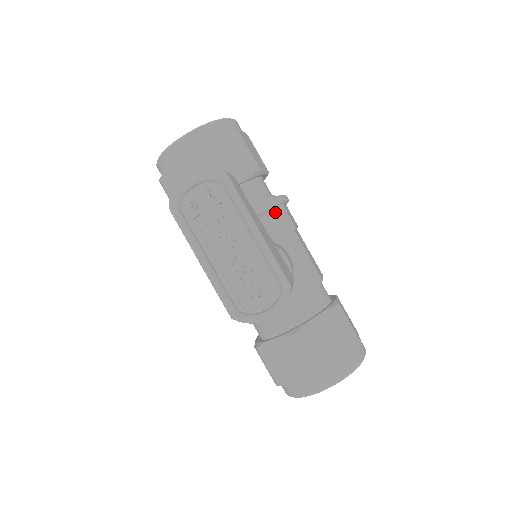
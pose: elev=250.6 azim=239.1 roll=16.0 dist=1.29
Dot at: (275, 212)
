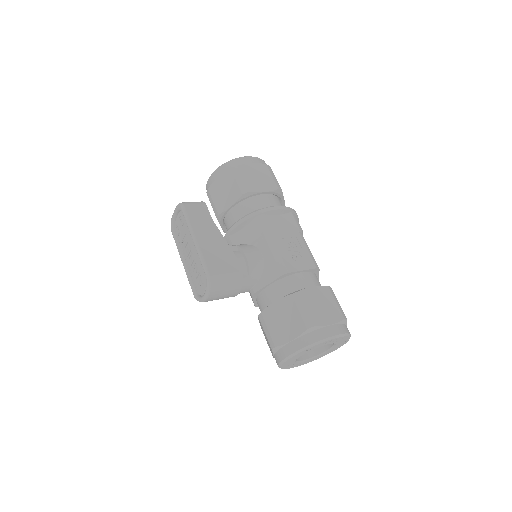
Dot at: (253, 222)
